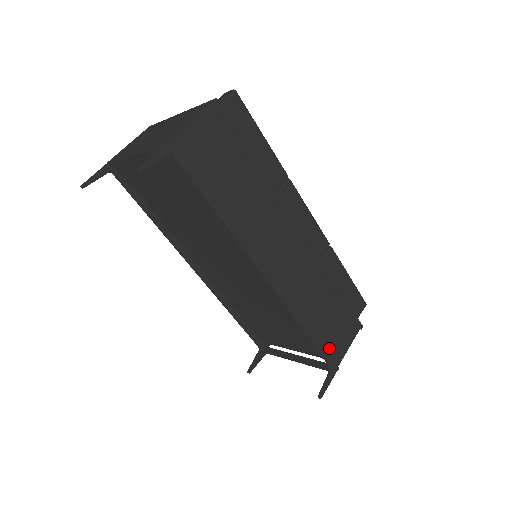
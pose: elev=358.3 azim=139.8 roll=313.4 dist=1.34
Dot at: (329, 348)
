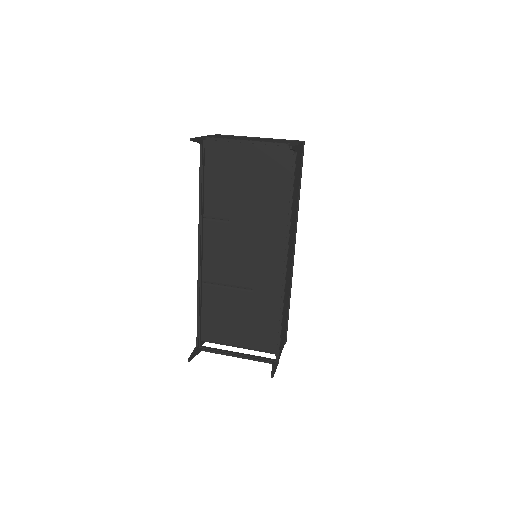
Dot at: occluded
